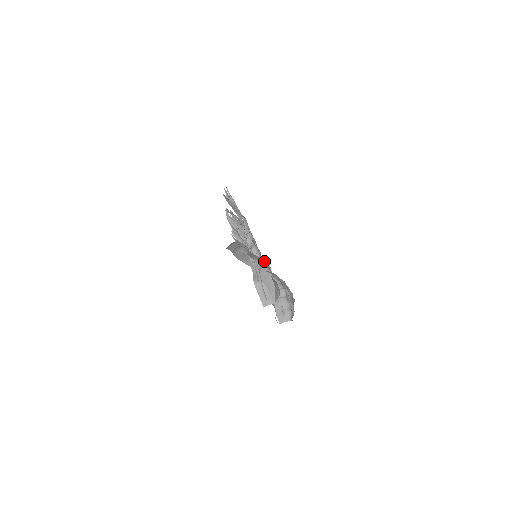
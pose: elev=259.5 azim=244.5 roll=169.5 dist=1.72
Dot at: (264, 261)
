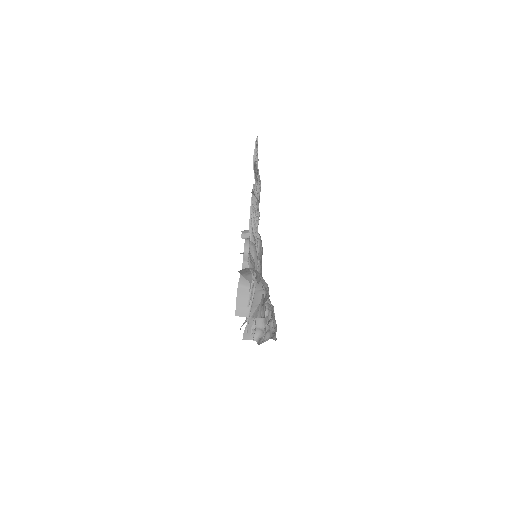
Dot at: (266, 284)
